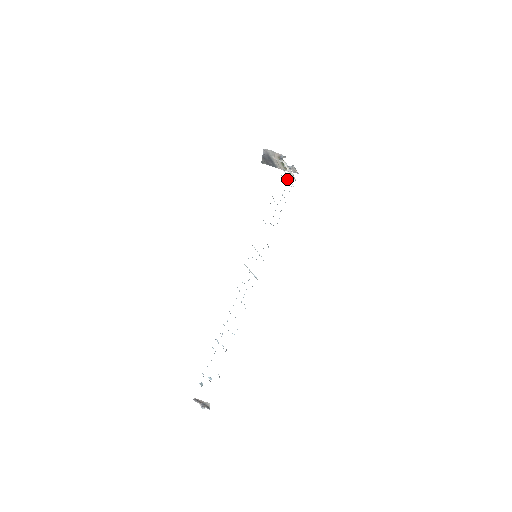
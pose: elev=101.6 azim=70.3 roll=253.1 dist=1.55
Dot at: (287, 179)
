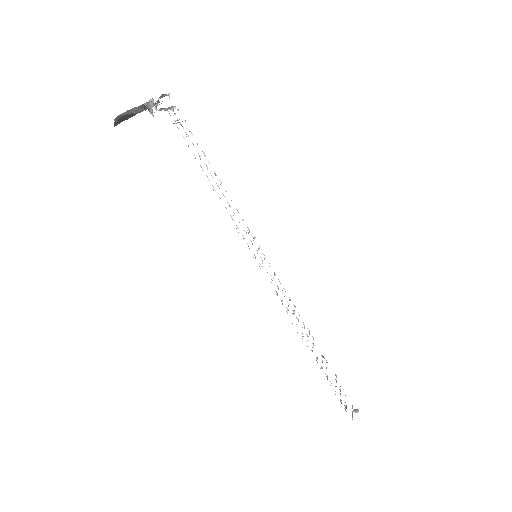
Dot at: occluded
